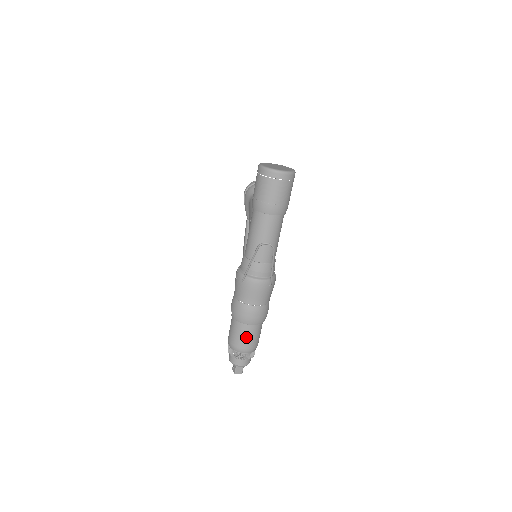
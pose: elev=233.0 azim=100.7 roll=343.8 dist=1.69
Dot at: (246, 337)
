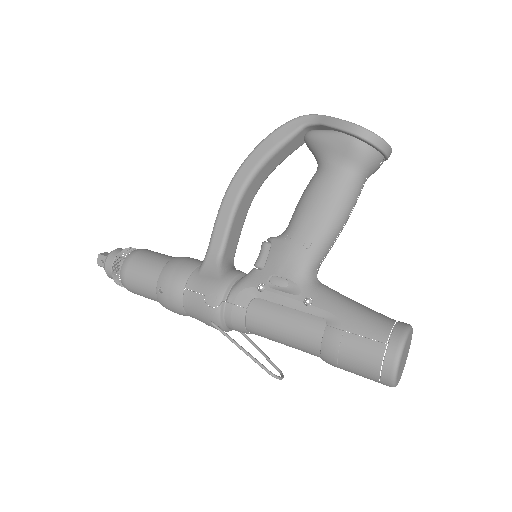
Dot at: occluded
